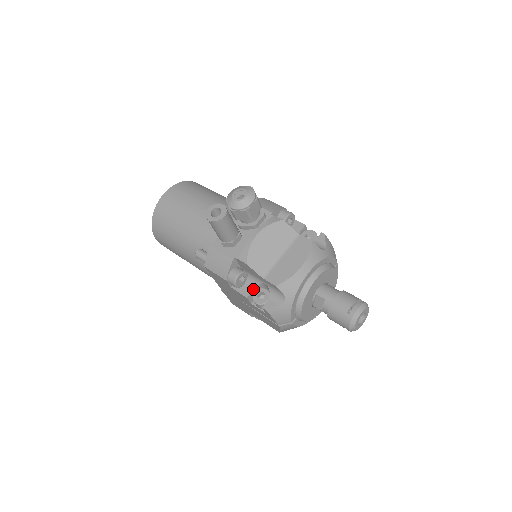
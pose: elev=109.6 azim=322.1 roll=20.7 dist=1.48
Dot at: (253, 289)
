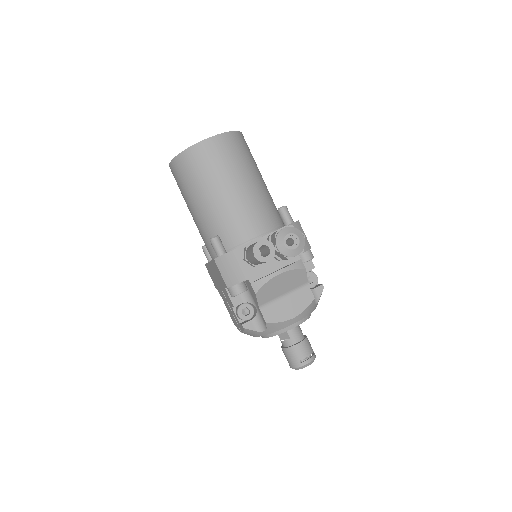
Dot at: (243, 302)
